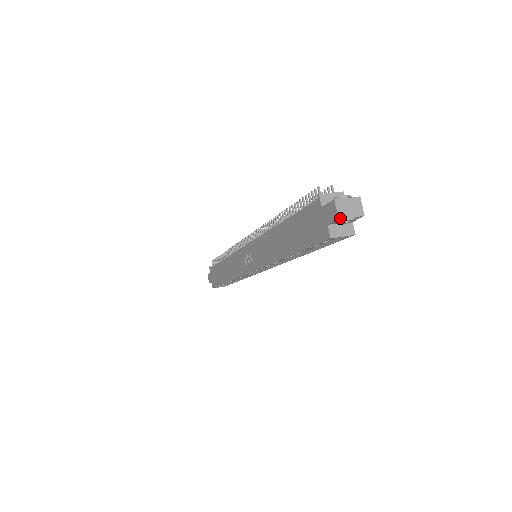
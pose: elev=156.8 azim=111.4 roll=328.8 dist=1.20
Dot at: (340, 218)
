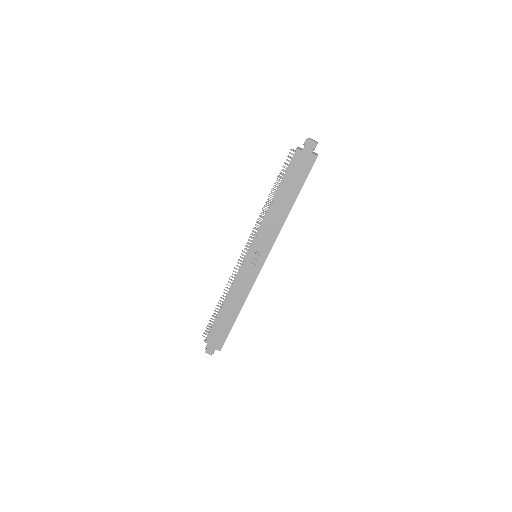
Dot at: (316, 142)
